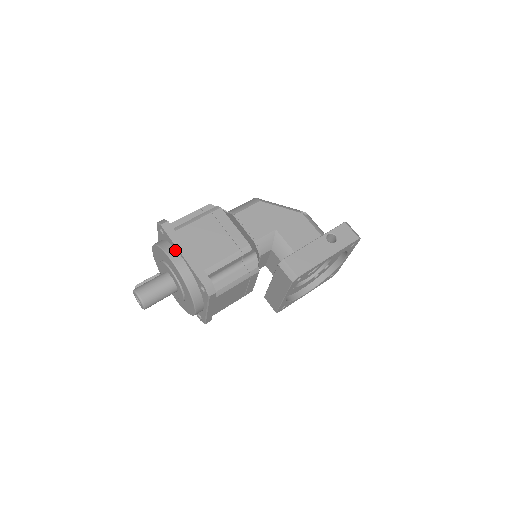
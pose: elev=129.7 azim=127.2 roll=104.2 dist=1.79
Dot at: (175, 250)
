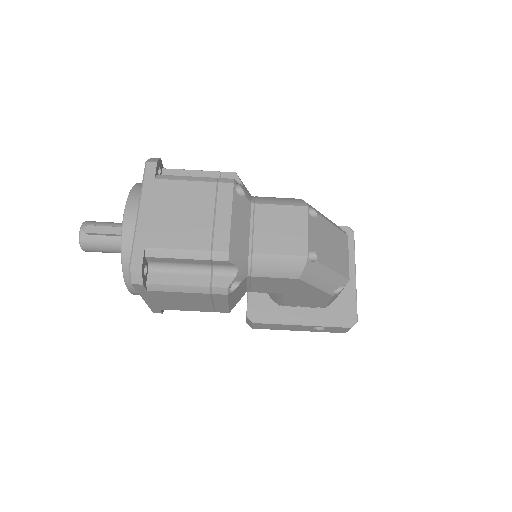
Dot at: occluded
